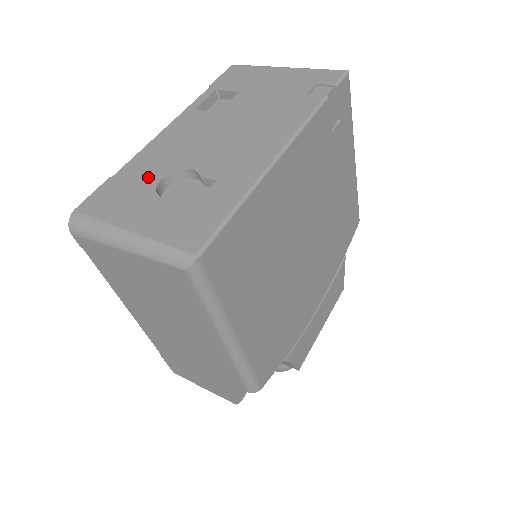
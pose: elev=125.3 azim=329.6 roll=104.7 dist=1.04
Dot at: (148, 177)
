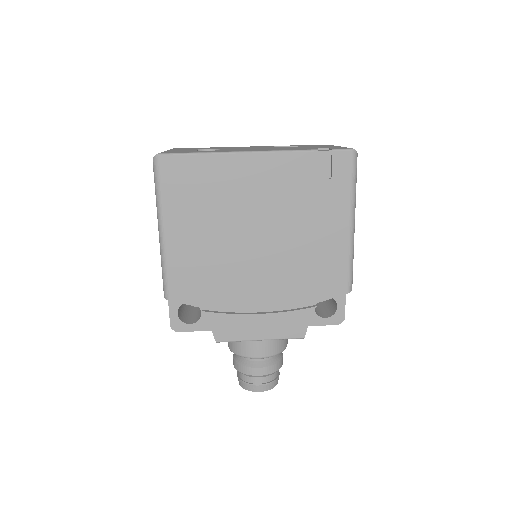
Dot at: (207, 148)
